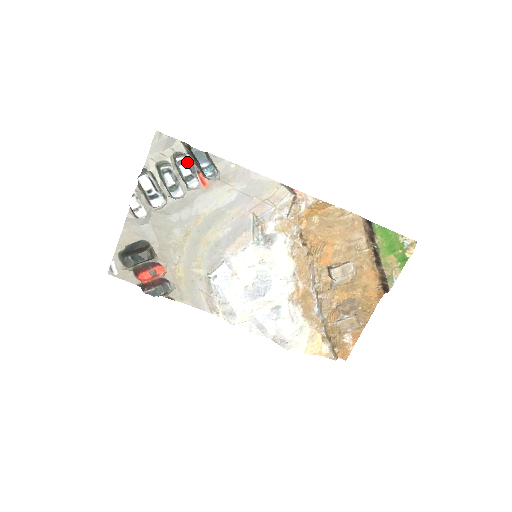
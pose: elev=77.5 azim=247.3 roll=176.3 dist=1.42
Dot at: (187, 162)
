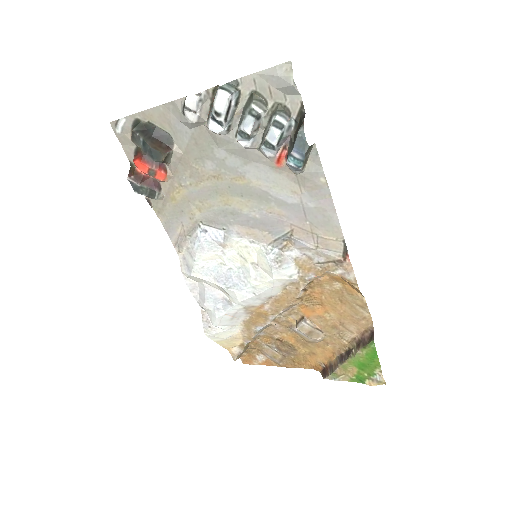
Dot at: (284, 131)
